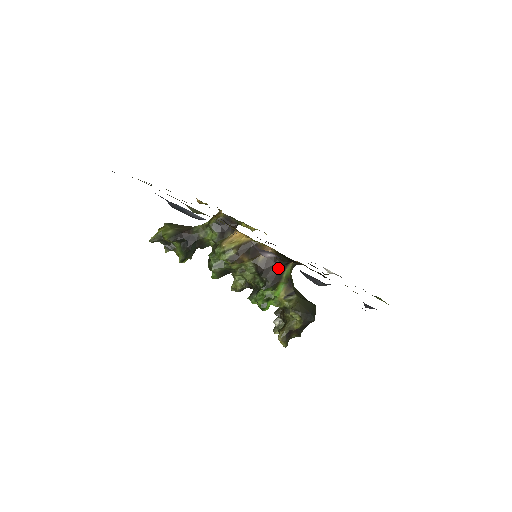
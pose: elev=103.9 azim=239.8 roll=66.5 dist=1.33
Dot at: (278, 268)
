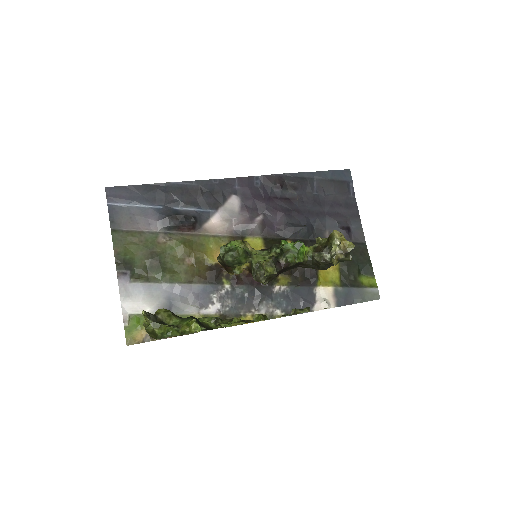
Dot at: occluded
